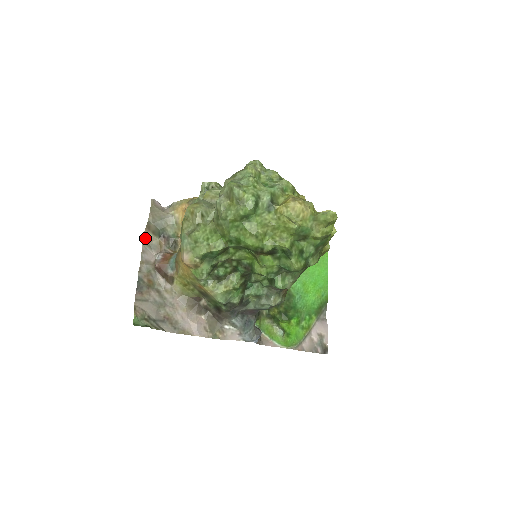
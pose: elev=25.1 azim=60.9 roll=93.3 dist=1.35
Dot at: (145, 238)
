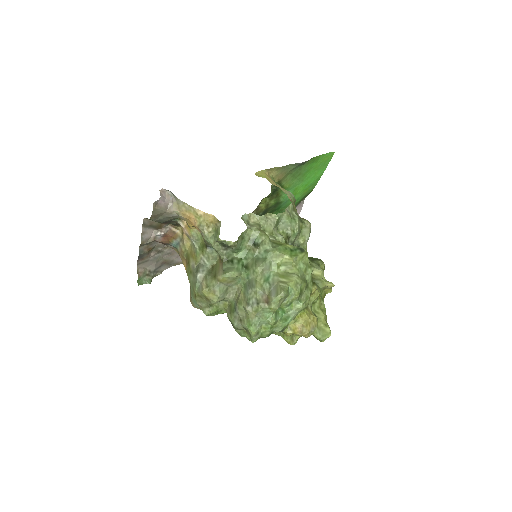
Dot at: (145, 222)
